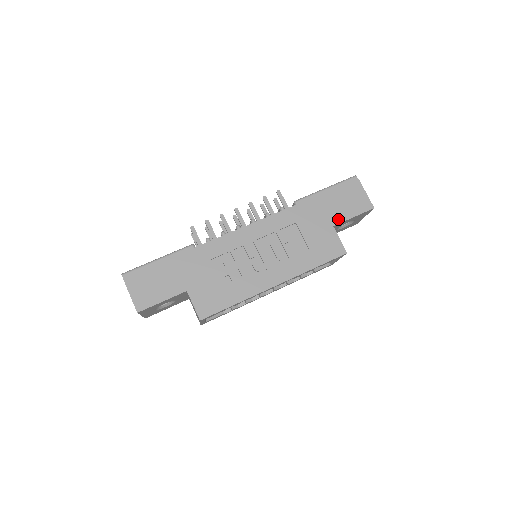
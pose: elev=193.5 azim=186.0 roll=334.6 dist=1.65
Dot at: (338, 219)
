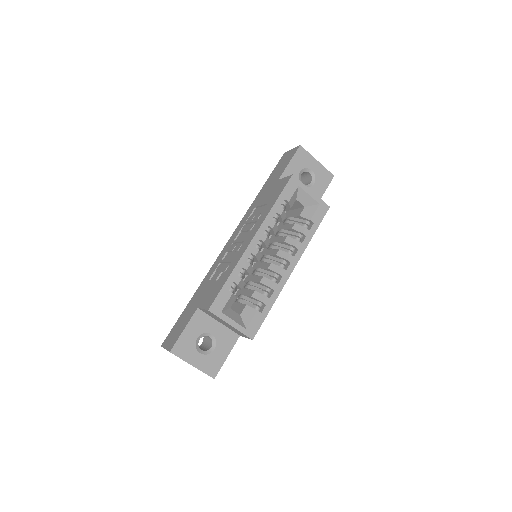
Dot at: (280, 175)
